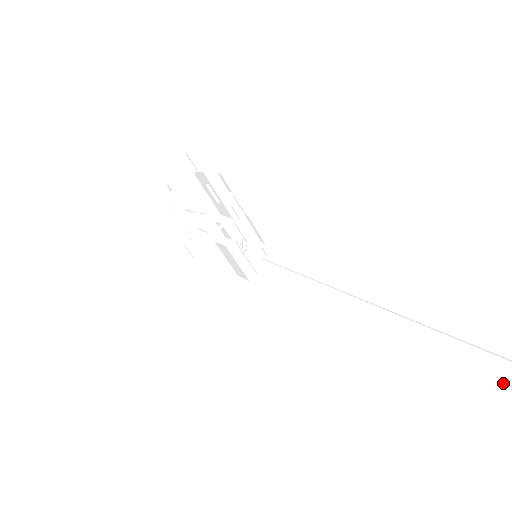
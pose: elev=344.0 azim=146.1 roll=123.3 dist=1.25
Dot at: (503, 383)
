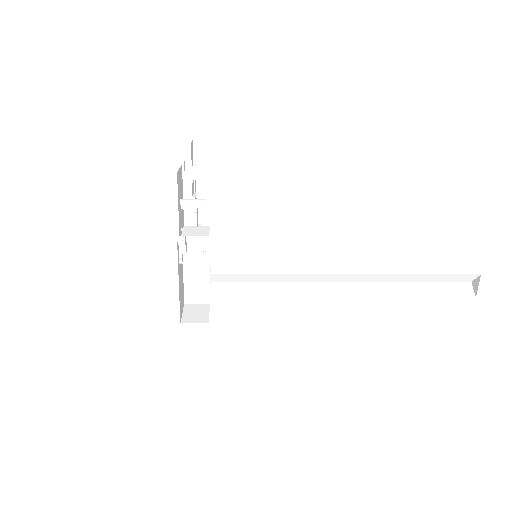
Dot at: (472, 295)
